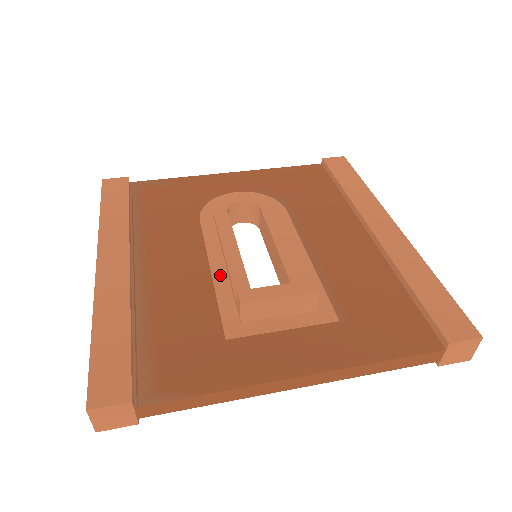
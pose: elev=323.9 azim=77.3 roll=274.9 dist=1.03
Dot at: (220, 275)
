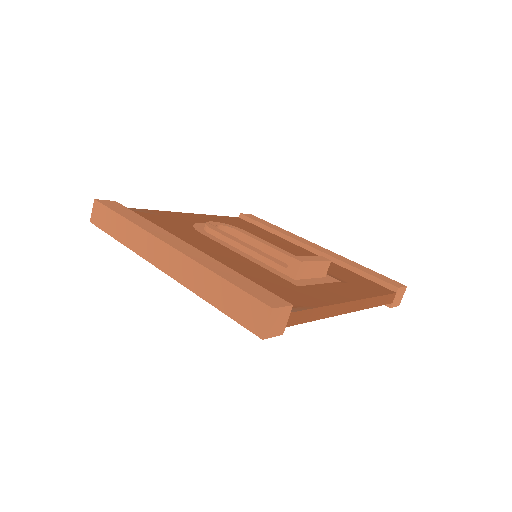
Dot at: (253, 259)
